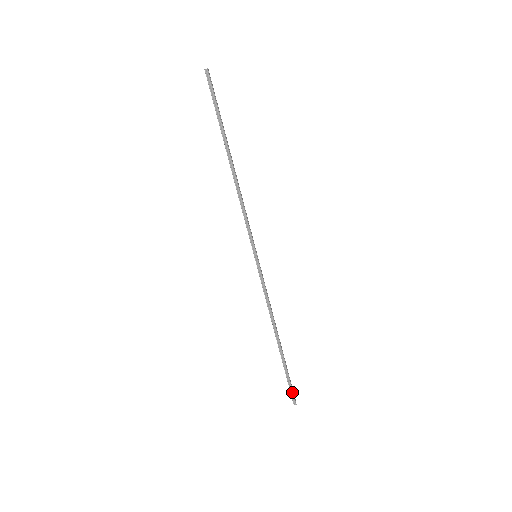
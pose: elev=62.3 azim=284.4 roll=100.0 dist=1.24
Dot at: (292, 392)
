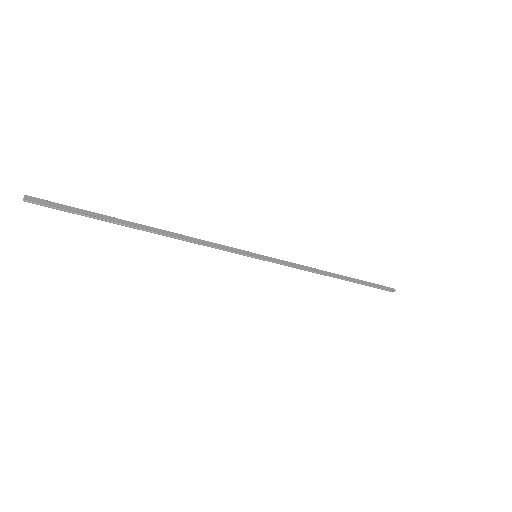
Dot at: (384, 289)
